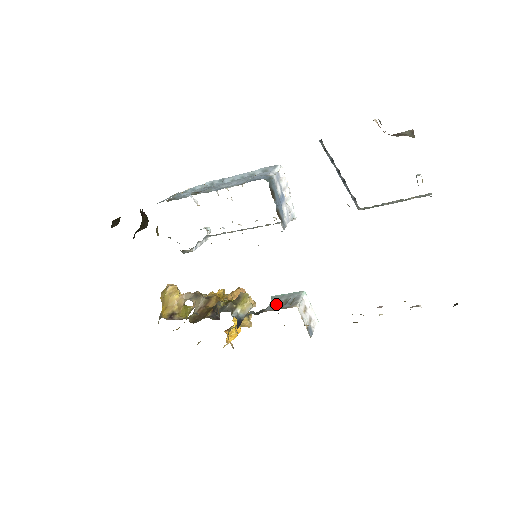
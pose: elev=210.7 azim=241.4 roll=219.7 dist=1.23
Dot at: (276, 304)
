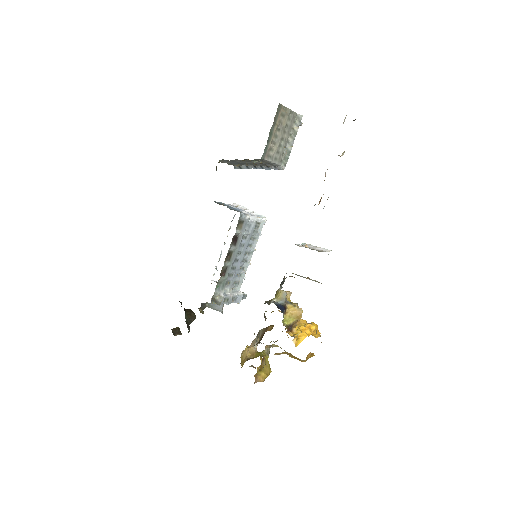
Dot at: occluded
